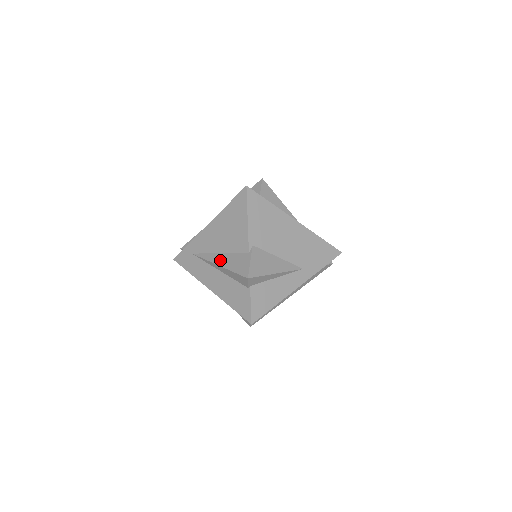
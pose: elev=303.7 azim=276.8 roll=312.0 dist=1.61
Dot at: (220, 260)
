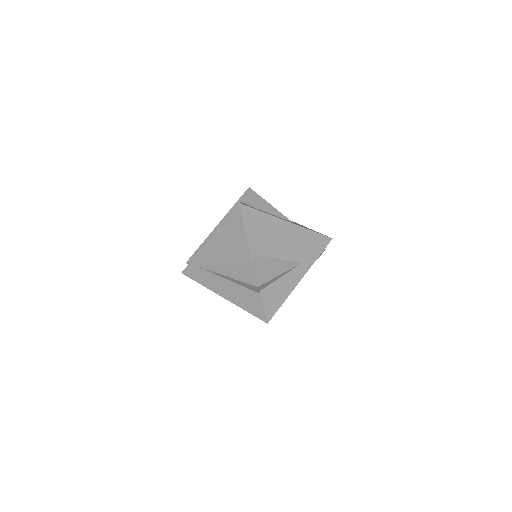
Dot at: (227, 271)
